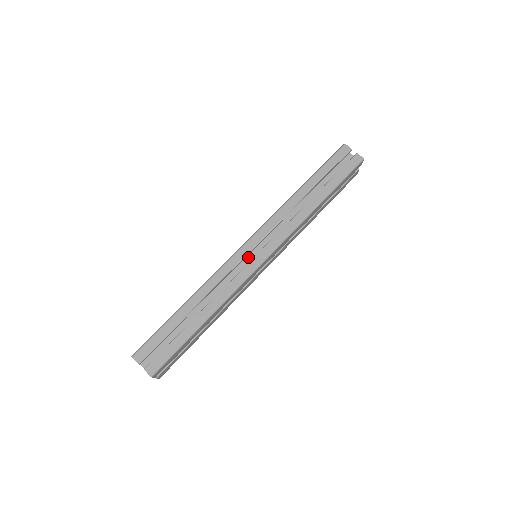
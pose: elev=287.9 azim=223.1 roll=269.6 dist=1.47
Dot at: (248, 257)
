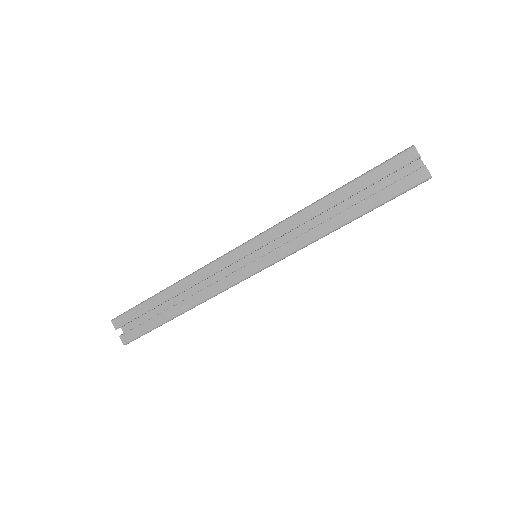
Dot at: (242, 259)
